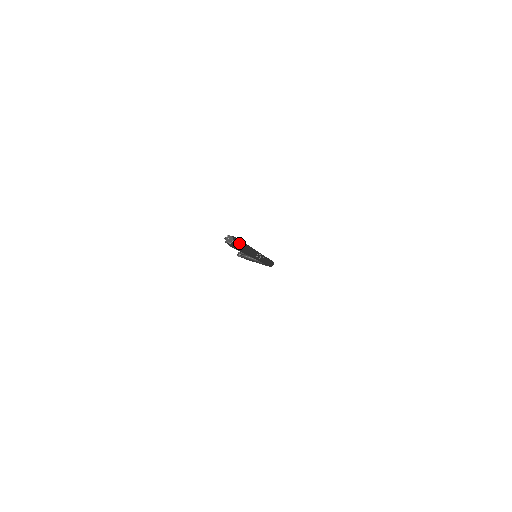
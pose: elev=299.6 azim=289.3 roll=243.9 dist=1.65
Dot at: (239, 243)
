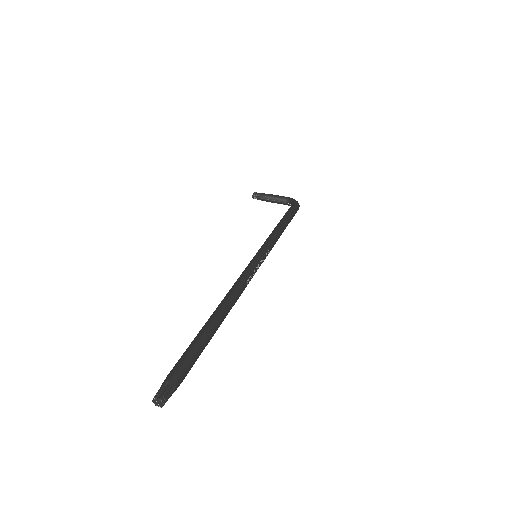
Dot at: (184, 376)
